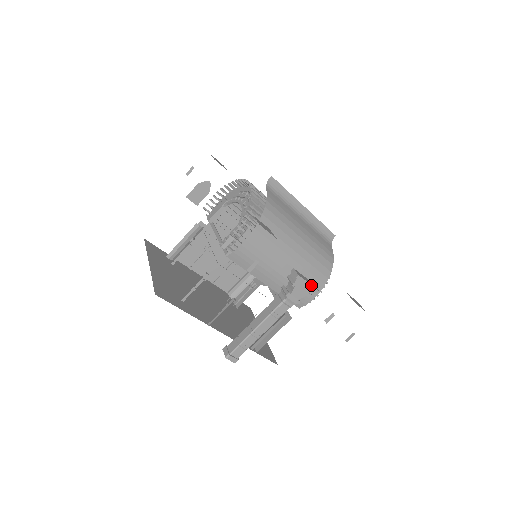
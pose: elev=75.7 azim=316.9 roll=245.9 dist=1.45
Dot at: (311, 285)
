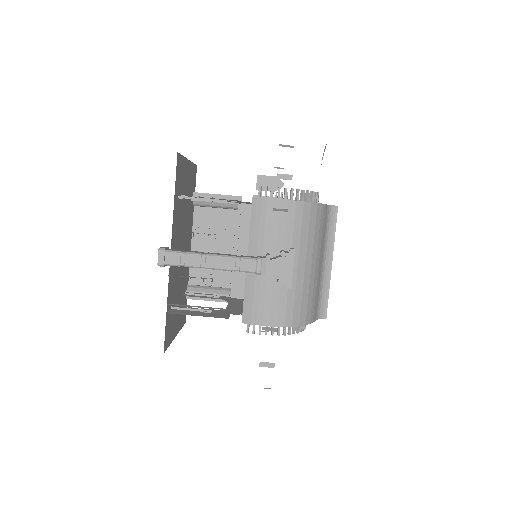
Dot at: (292, 274)
